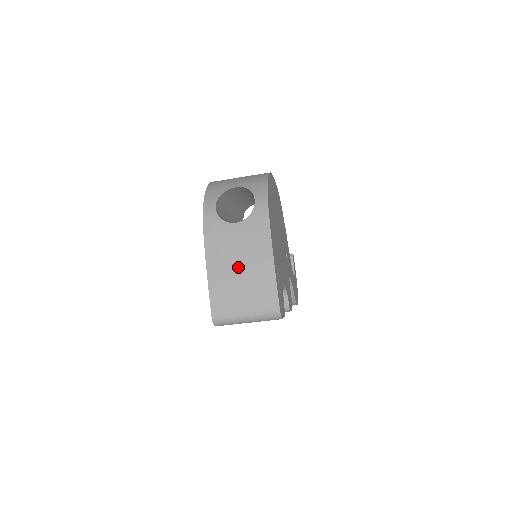
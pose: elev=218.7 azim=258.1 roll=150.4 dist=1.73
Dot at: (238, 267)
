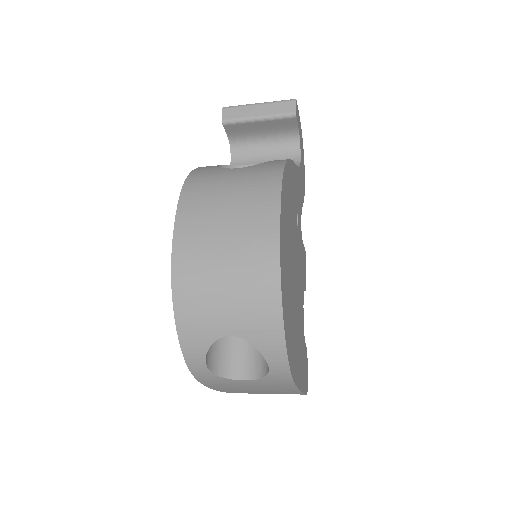
Dot at: occluded
